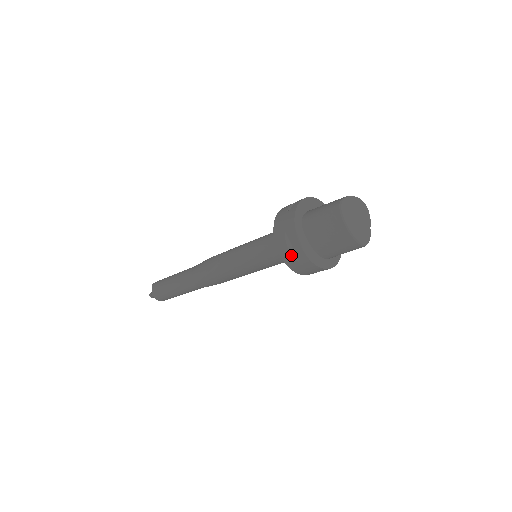
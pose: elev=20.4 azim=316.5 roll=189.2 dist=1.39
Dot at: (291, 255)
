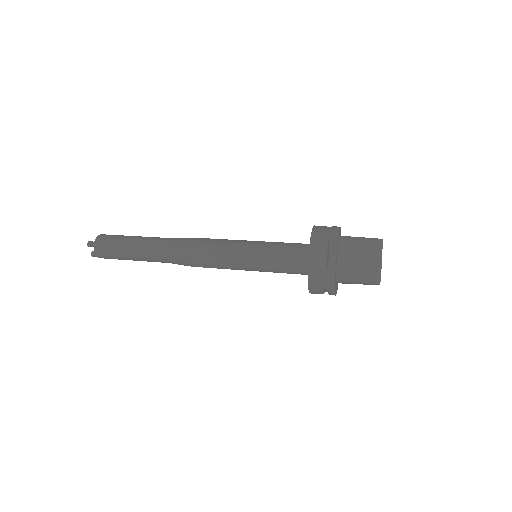
Dot at: occluded
